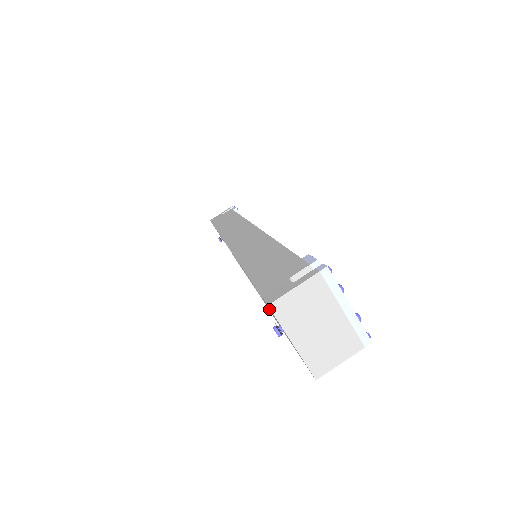
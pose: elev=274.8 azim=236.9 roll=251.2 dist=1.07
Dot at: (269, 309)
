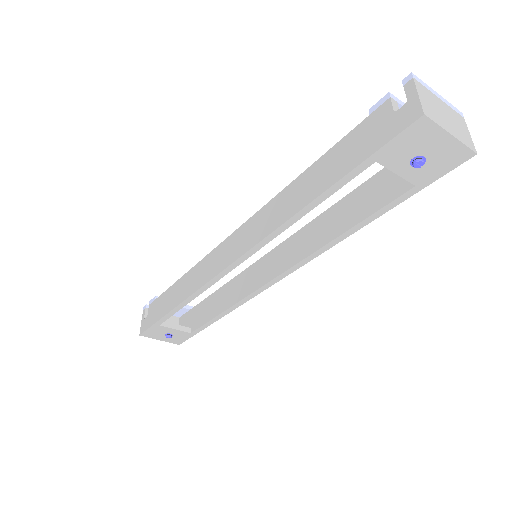
Dot at: (341, 234)
